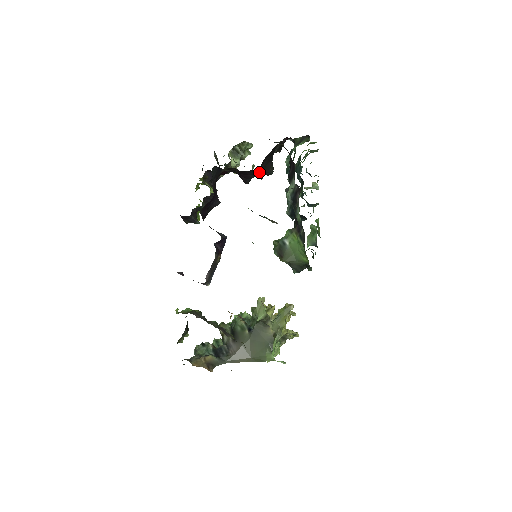
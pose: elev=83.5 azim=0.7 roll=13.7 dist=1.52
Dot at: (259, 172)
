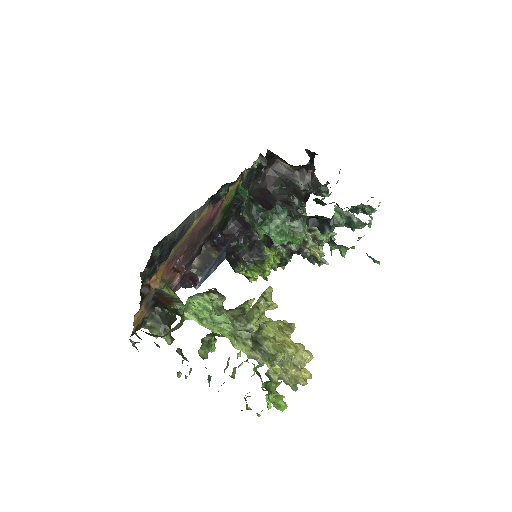
Dot at: (275, 195)
